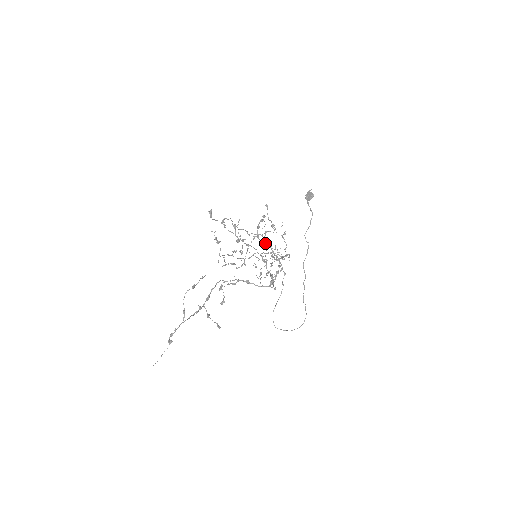
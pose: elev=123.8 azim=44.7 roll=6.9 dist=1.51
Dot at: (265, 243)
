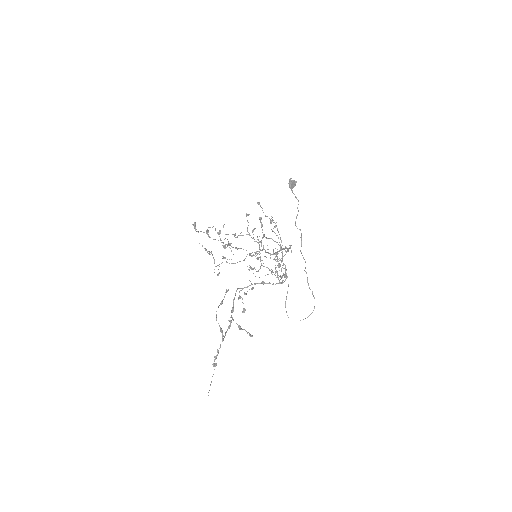
Dot at: (256, 241)
